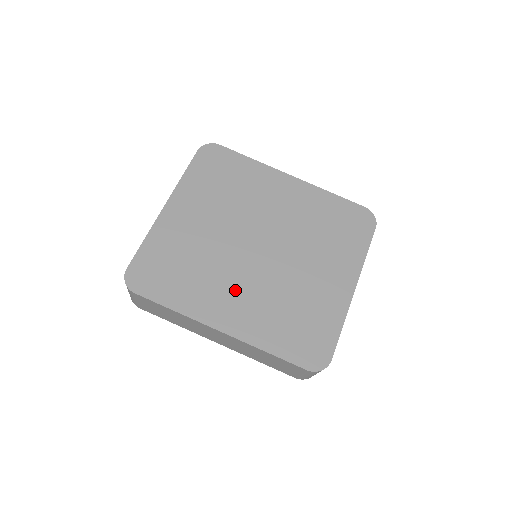
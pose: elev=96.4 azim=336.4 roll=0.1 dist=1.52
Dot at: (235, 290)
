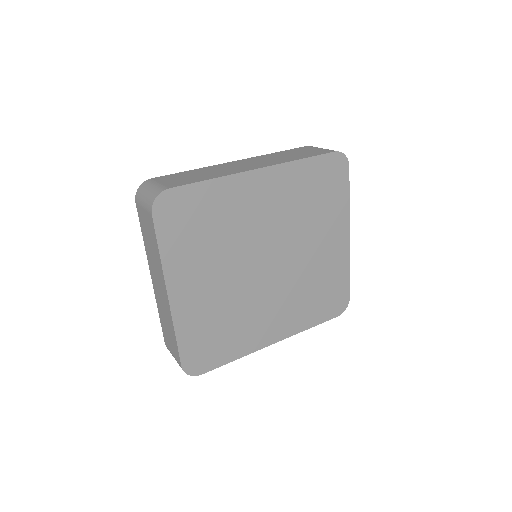
Dot at: (269, 311)
